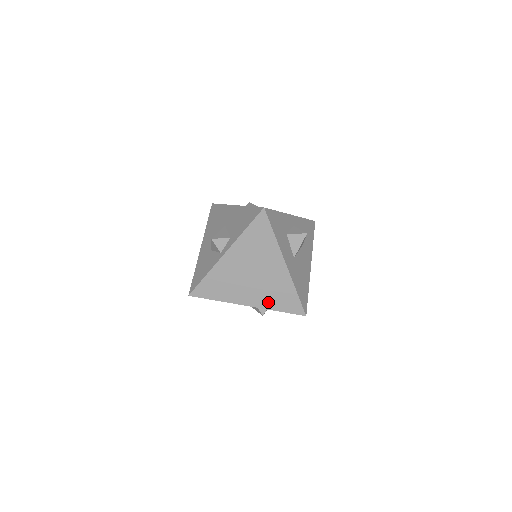
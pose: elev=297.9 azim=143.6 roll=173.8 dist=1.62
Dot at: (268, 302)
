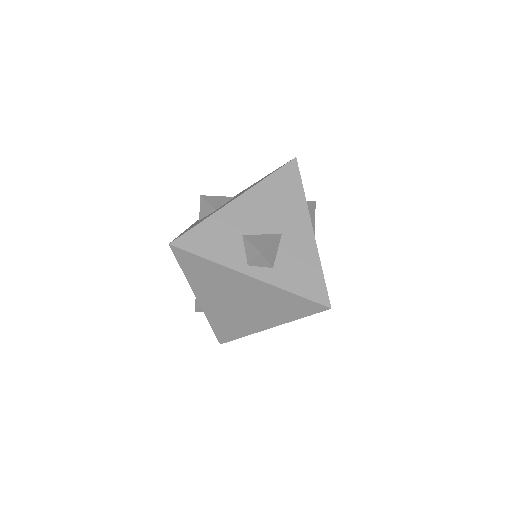
Dot at: (215, 316)
